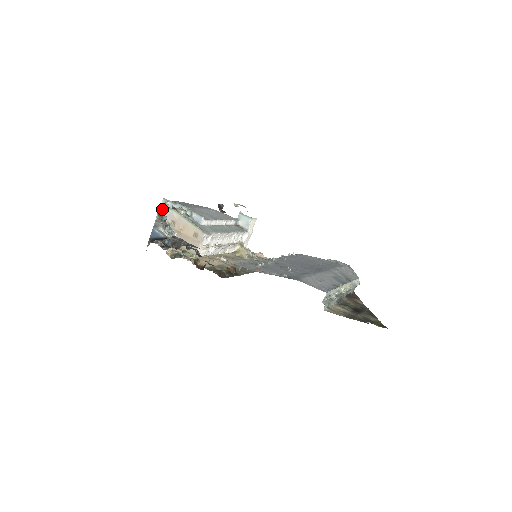
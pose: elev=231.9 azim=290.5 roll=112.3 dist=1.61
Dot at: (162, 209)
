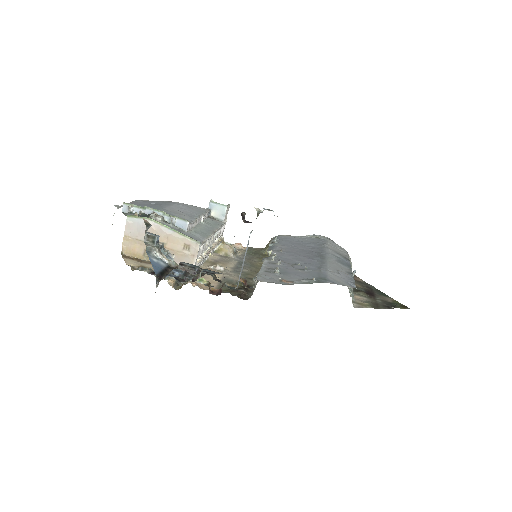
Dot at: (149, 226)
